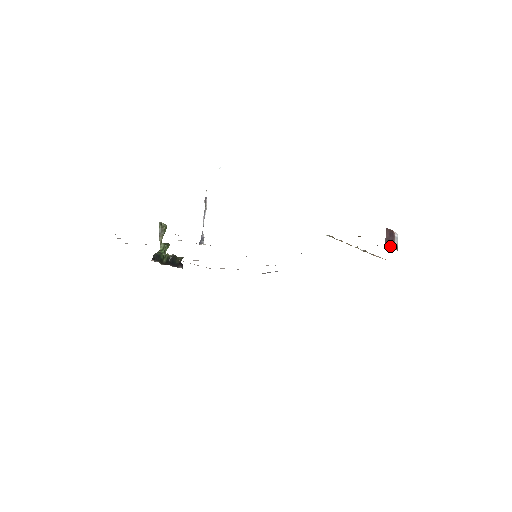
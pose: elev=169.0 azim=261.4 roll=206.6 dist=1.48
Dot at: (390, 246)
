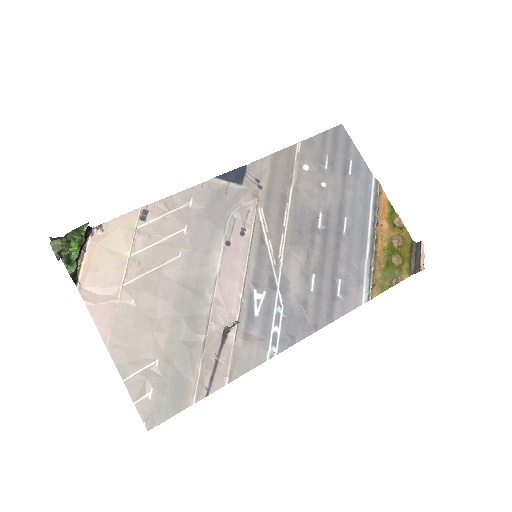
Dot at: occluded
